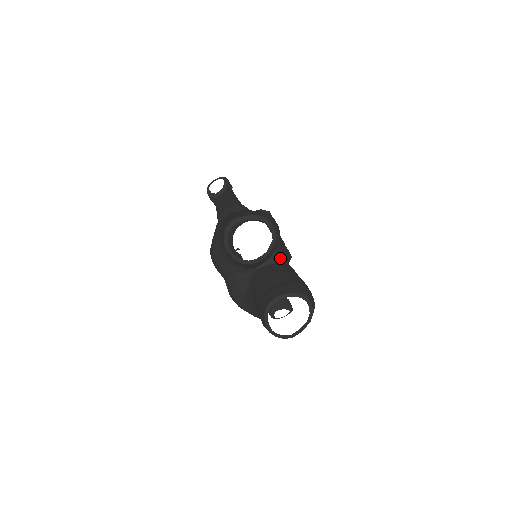
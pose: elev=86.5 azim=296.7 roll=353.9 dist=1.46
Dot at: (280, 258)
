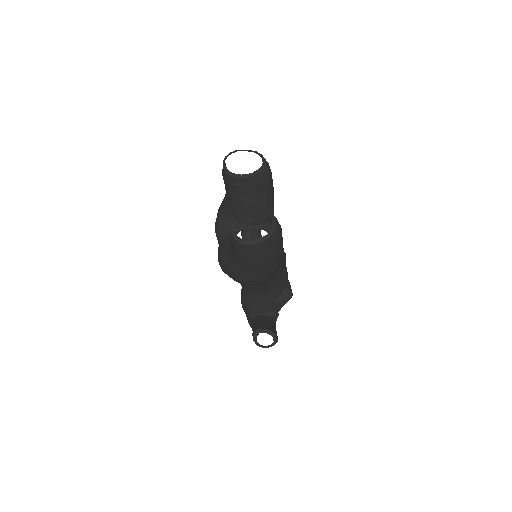
Dot at: occluded
